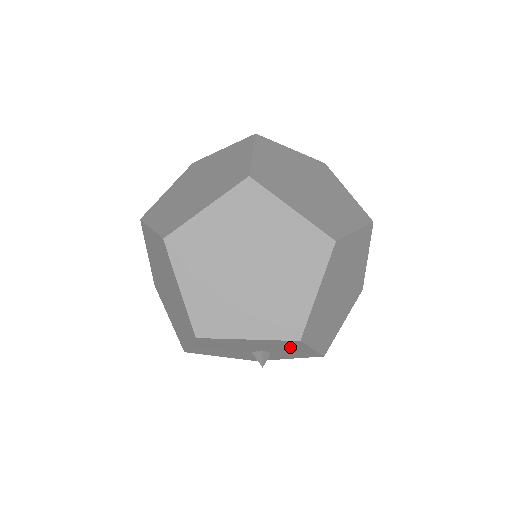
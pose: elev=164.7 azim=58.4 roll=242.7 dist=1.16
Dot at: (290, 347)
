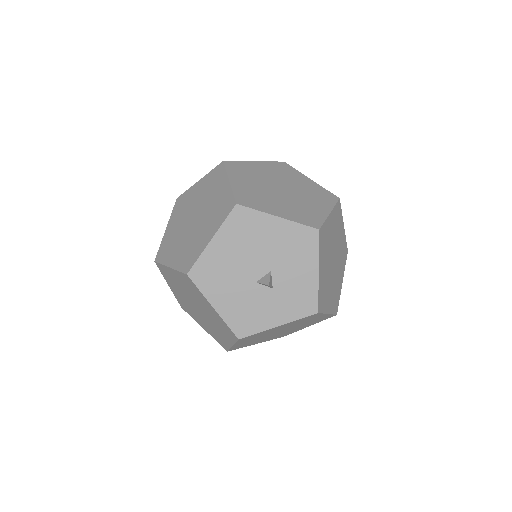
Dot at: (301, 259)
